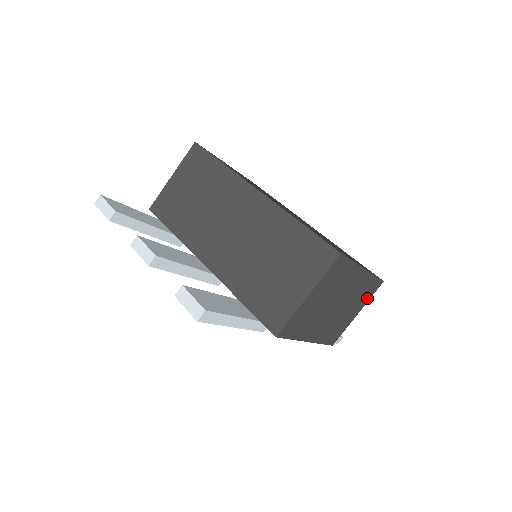
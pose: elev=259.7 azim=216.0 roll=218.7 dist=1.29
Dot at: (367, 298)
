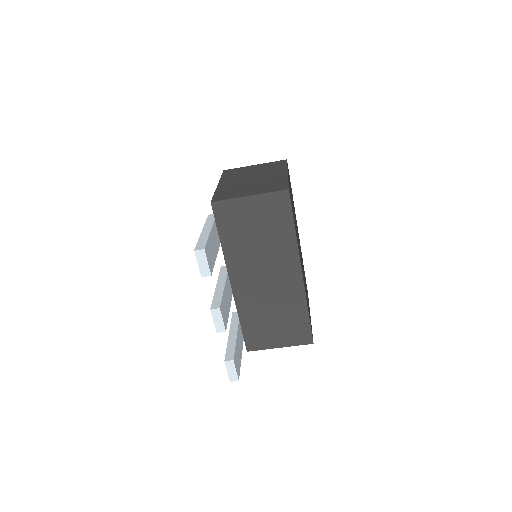
Dot at: occluded
